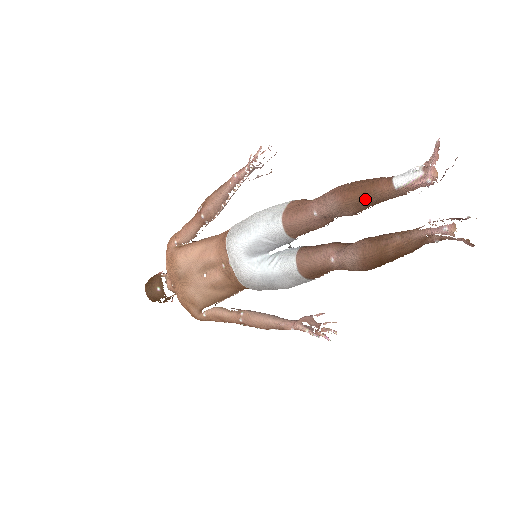
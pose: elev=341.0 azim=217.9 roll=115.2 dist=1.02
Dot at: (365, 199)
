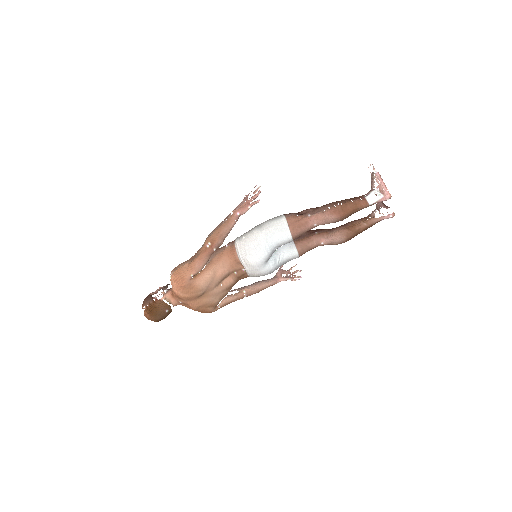
Dot at: (353, 213)
